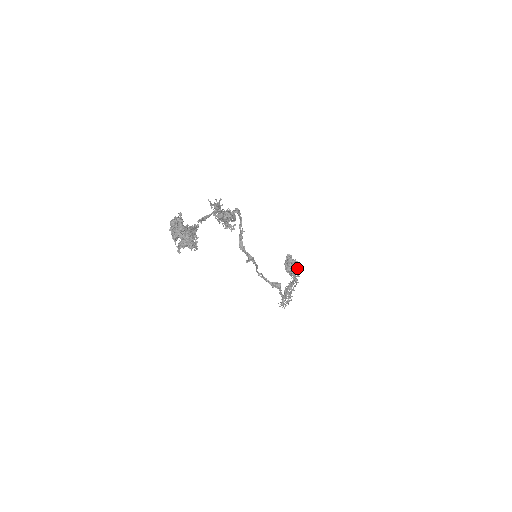
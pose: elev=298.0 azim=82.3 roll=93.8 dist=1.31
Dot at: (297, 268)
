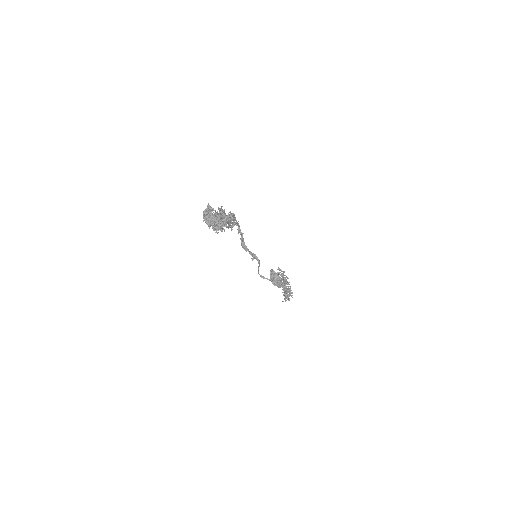
Dot at: (283, 274)
